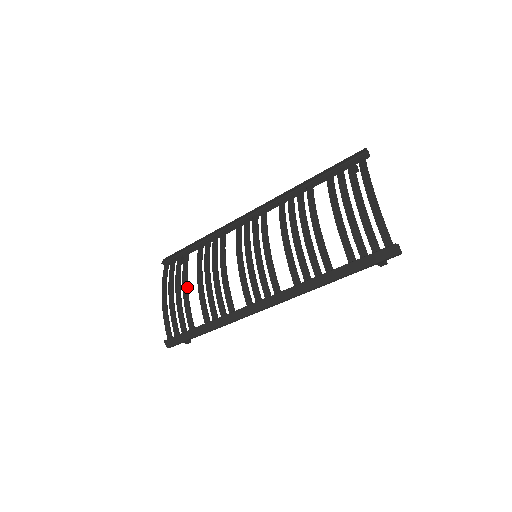
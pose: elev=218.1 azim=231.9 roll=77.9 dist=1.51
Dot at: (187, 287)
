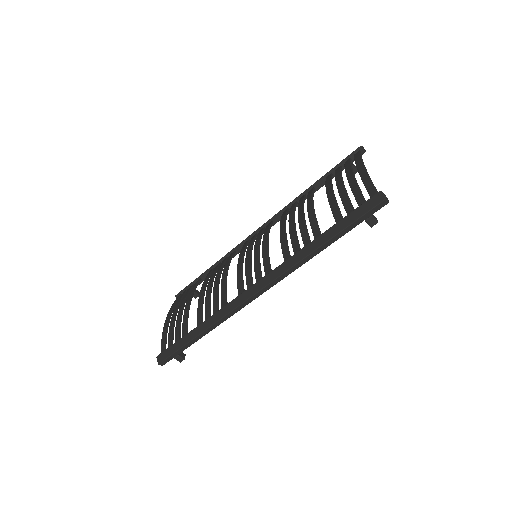
Dot at: (190, 302)
